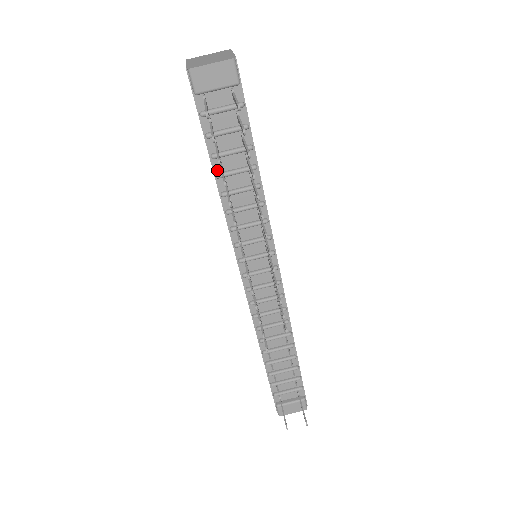
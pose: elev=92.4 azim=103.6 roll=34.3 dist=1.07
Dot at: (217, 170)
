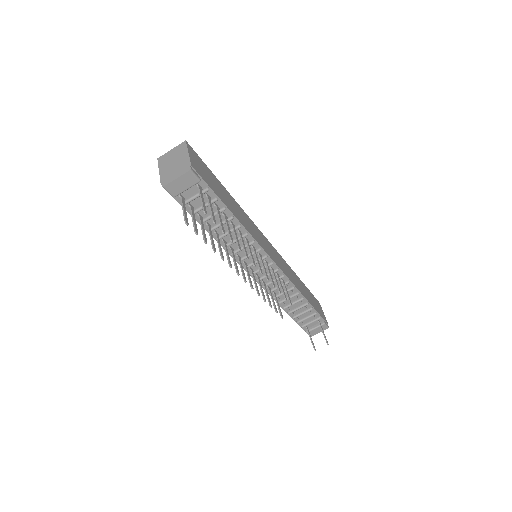
Dot at: (207, 227)
